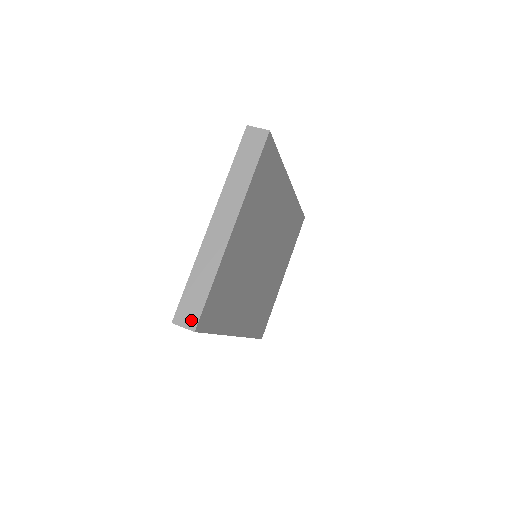
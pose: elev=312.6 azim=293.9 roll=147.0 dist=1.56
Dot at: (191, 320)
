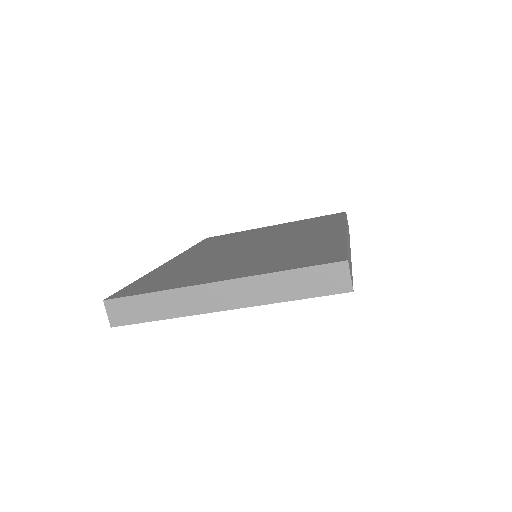
Dot at: (118, 318)
